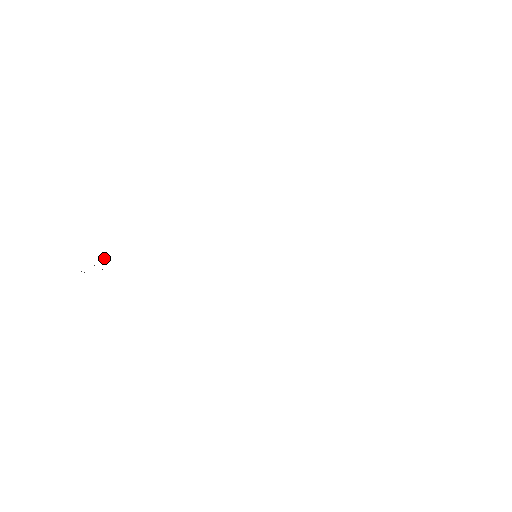
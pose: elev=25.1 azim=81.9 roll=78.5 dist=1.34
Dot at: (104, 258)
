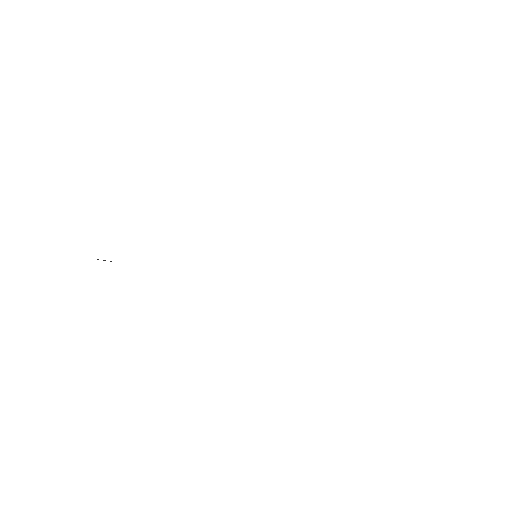
Dot at: occluded
